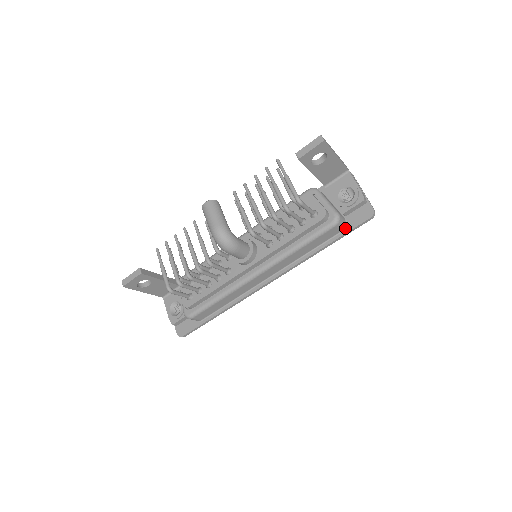
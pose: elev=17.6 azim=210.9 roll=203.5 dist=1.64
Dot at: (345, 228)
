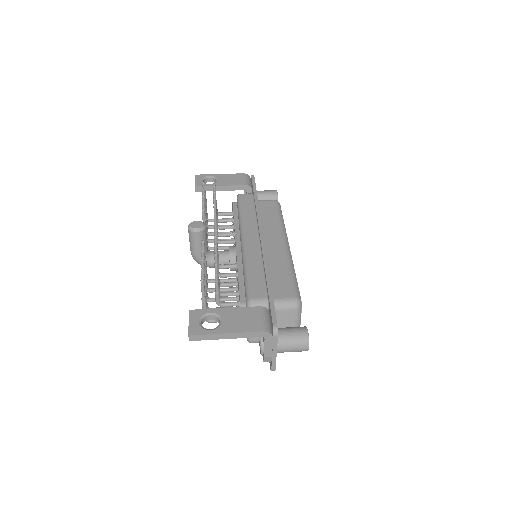
Dot at: occluded
